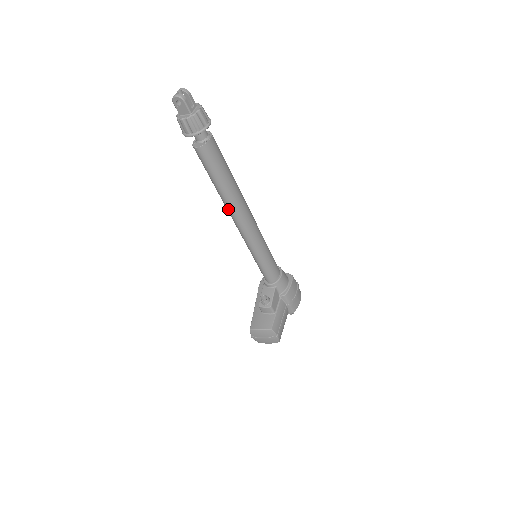
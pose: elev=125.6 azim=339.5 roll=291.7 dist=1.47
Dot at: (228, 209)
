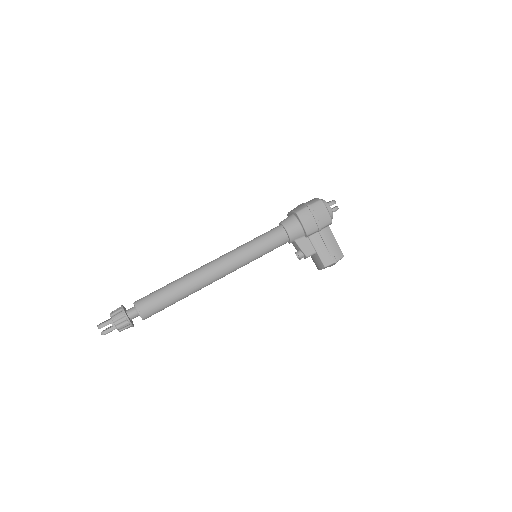
Dot at: occluded
